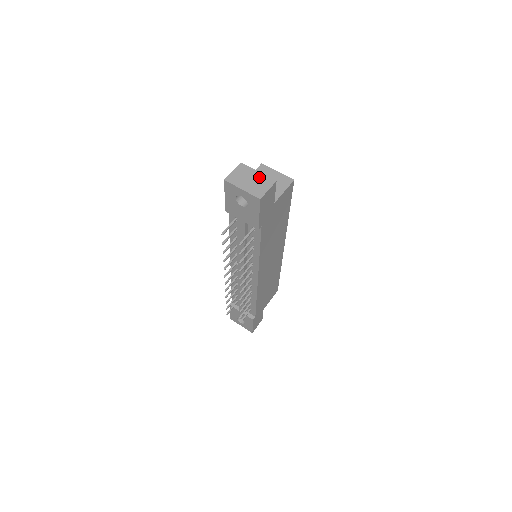
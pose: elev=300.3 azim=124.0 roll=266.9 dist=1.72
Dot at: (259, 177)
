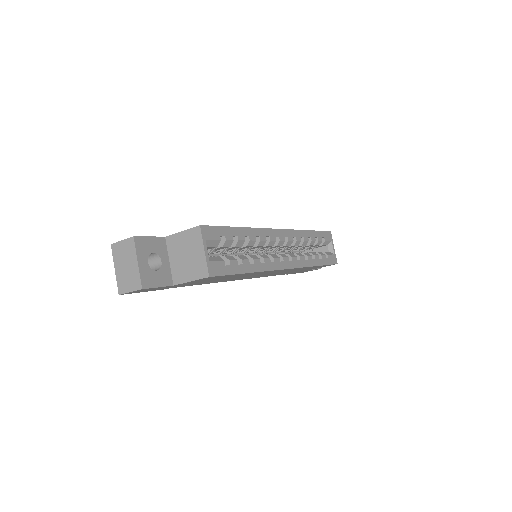
Dot at: (133, 270)
